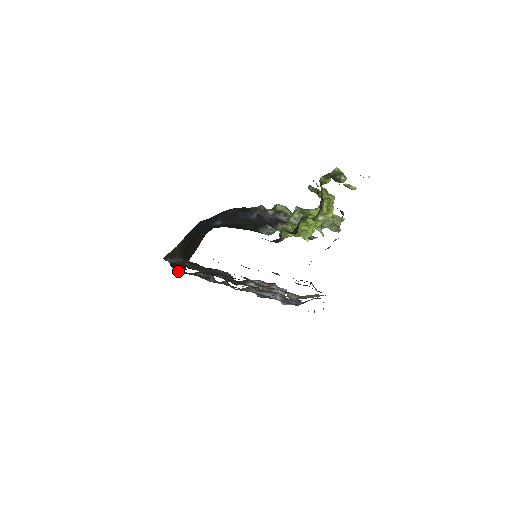
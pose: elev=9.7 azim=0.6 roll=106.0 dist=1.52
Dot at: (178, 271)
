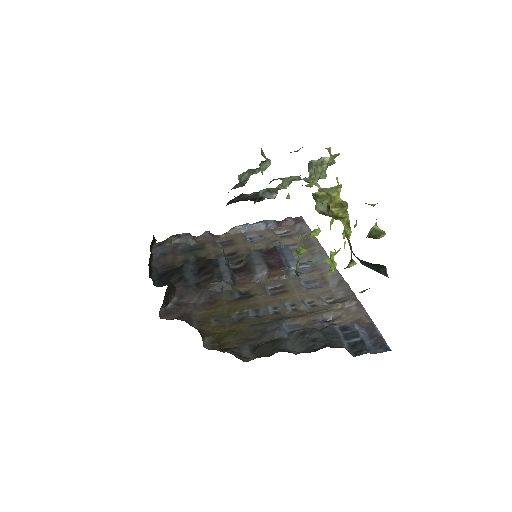
Dot at: (158, 268)
